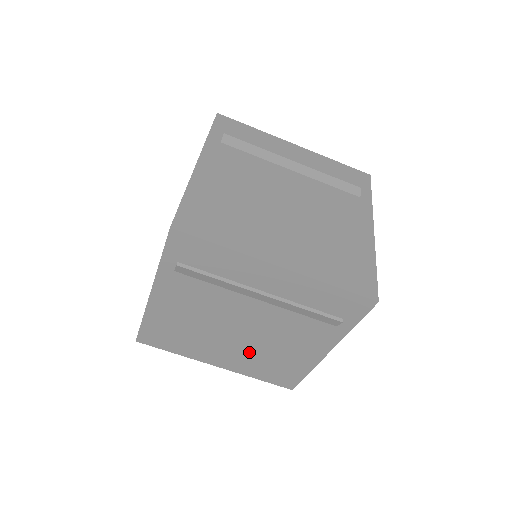
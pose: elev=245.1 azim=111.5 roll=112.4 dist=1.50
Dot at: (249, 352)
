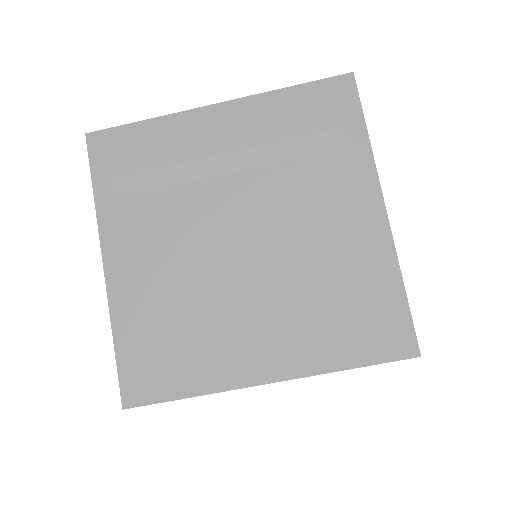
Dot at: occluded
